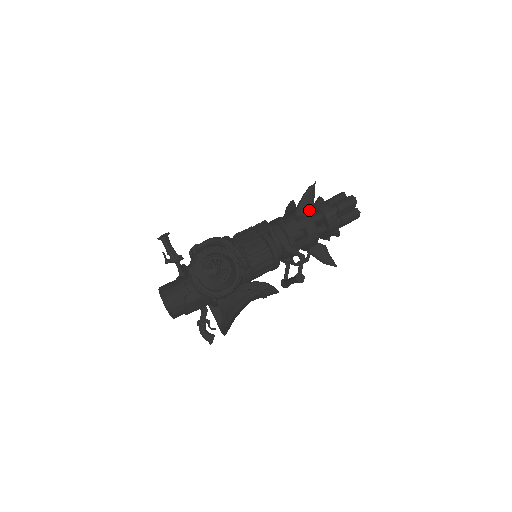
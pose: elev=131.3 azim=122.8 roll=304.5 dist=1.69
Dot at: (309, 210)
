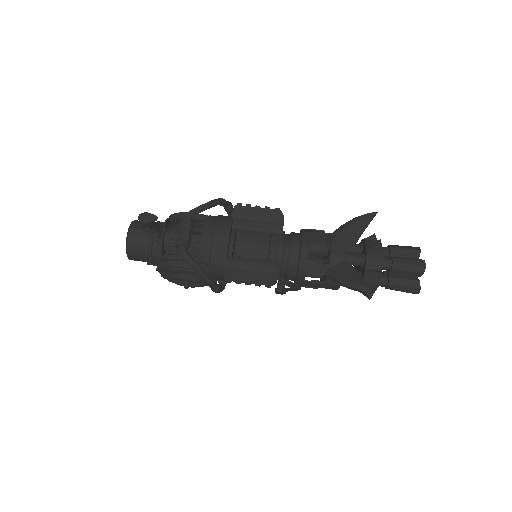
Dot at: occluded
